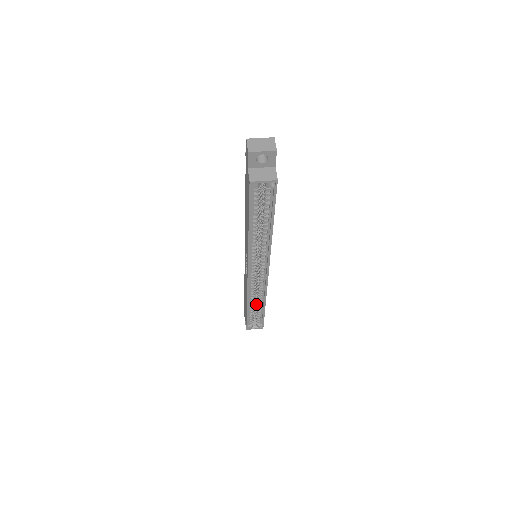
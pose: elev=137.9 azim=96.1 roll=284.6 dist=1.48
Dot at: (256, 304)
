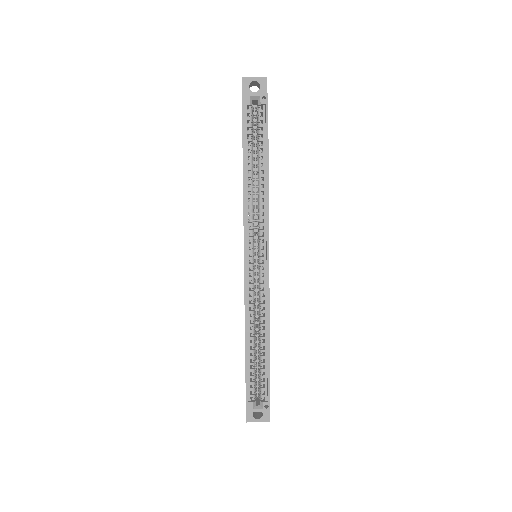
Dot at: (258, 350)
